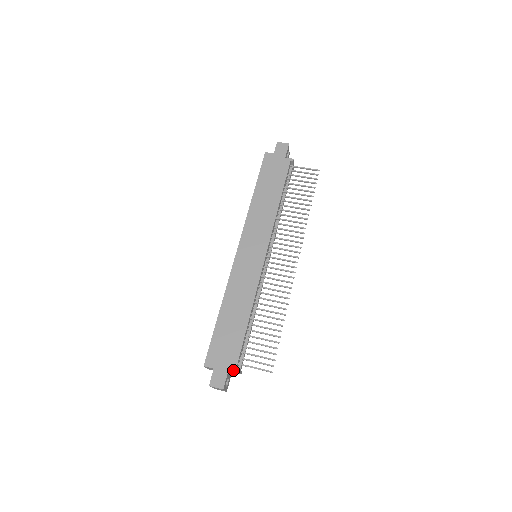
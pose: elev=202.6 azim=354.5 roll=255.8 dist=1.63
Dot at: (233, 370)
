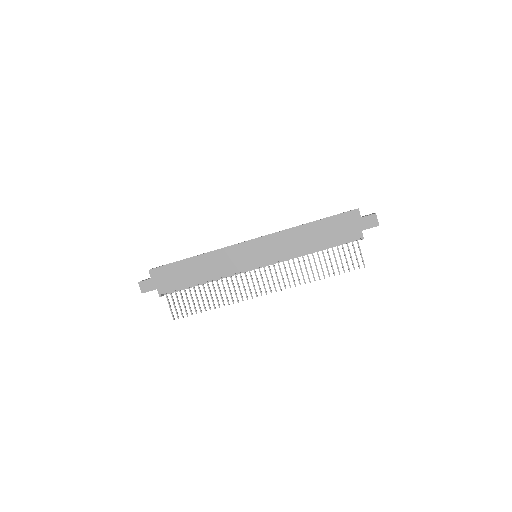
Dot at: (159, 291)
